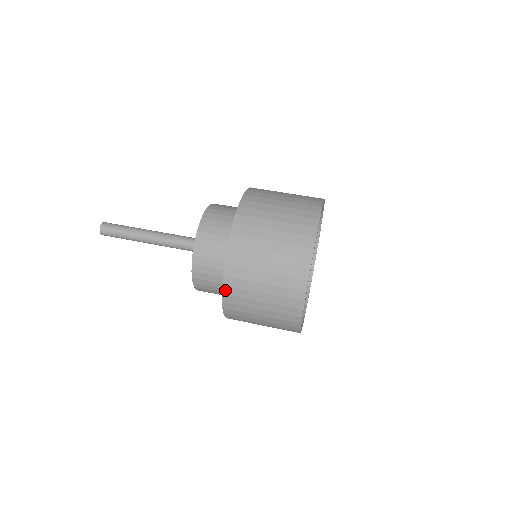
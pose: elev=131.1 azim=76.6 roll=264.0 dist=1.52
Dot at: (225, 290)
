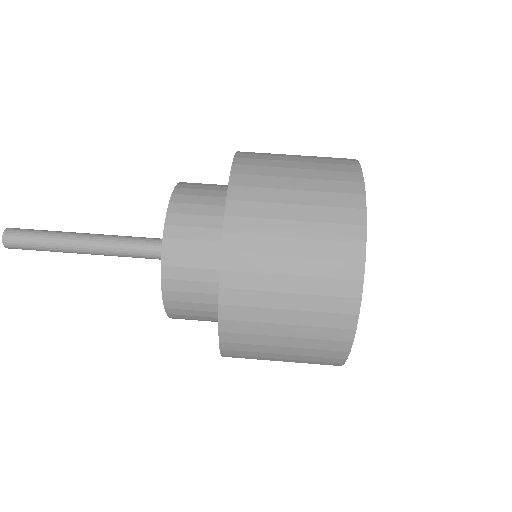
Dot at: (224, 296)
